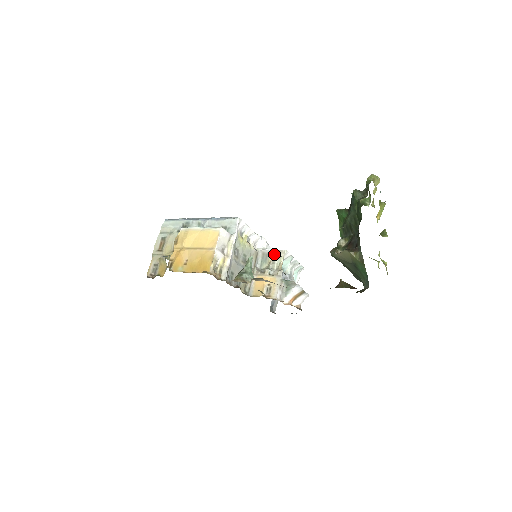
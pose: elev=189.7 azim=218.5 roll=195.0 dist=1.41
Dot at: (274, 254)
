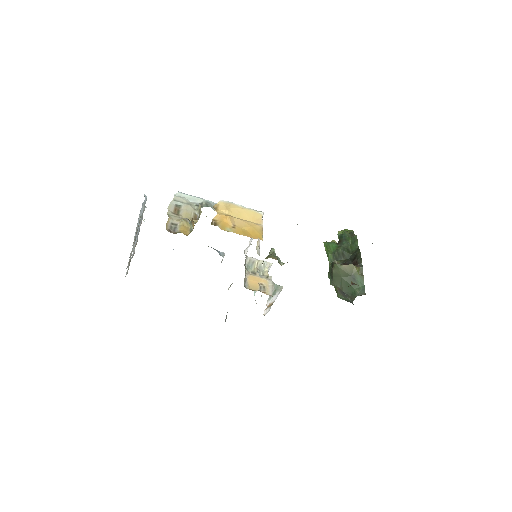
Dot at: (260, 263)
